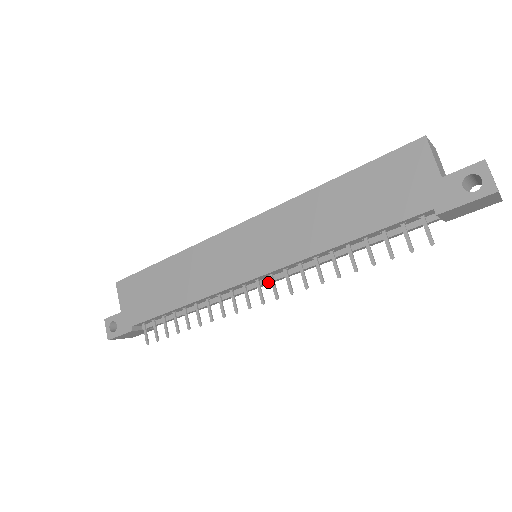
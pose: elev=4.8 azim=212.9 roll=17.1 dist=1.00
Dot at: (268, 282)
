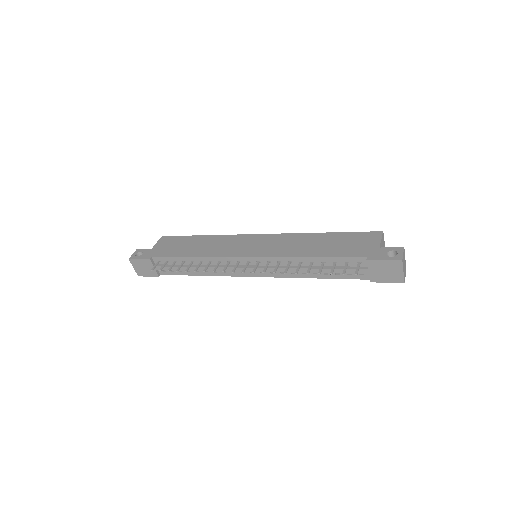
Dot at: (253, 267)
